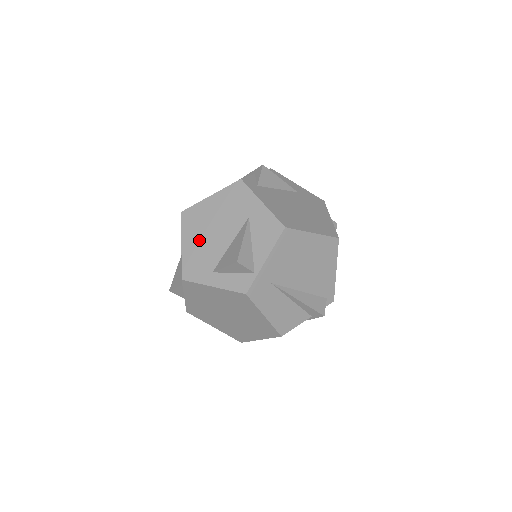
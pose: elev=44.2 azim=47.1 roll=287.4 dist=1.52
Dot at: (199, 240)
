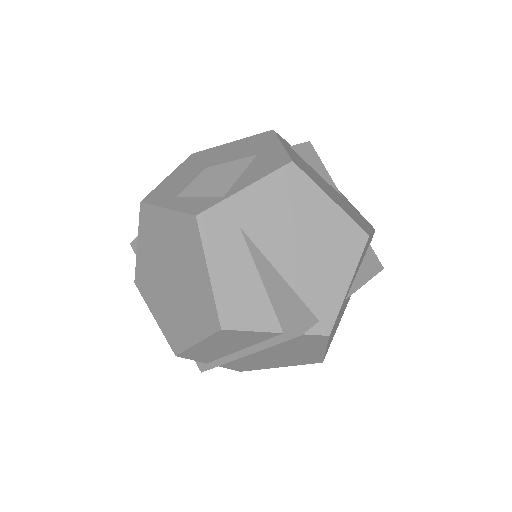
Dot at: (189, 172)
